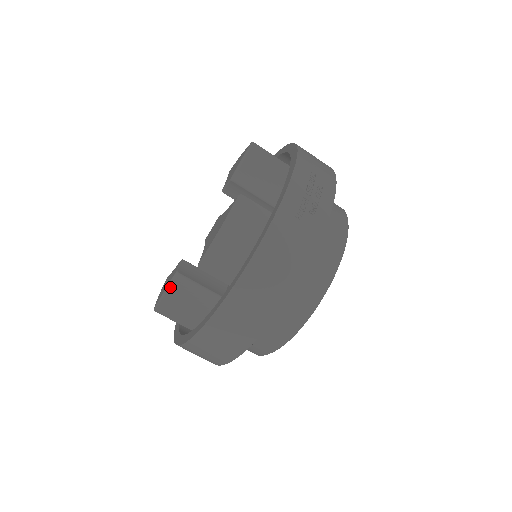
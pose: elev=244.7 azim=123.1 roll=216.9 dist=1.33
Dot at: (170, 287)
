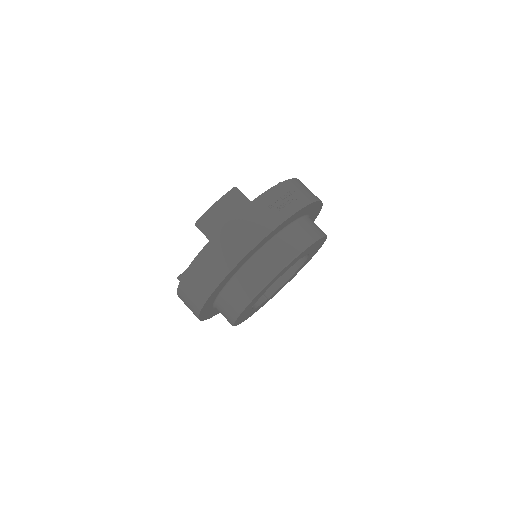
Dot at: occluded
